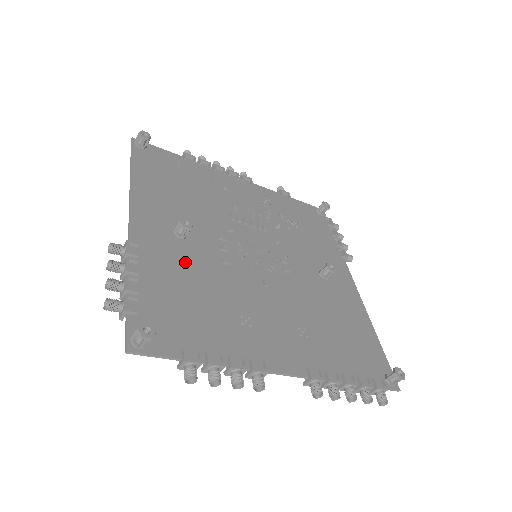
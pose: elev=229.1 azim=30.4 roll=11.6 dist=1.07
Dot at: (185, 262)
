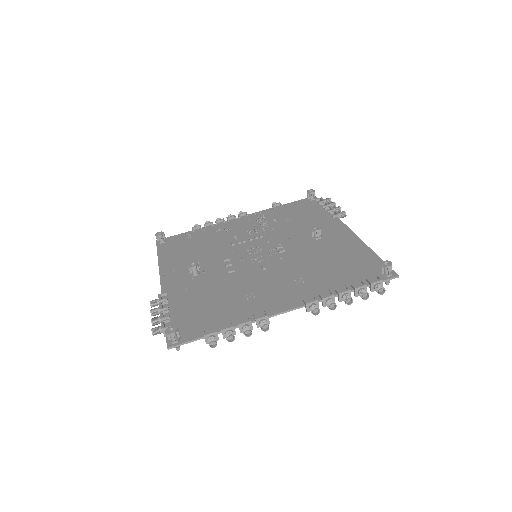
Dot at: (201, 286)
